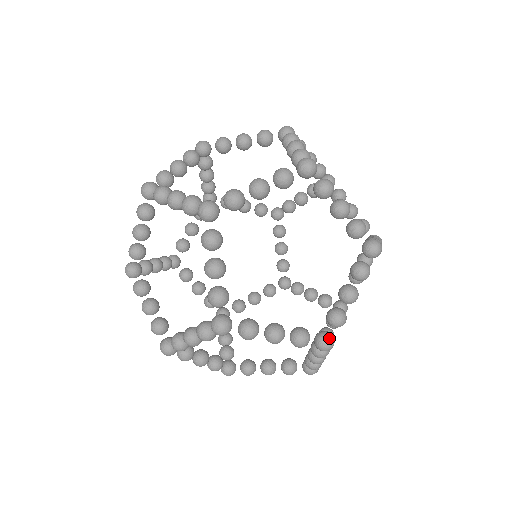
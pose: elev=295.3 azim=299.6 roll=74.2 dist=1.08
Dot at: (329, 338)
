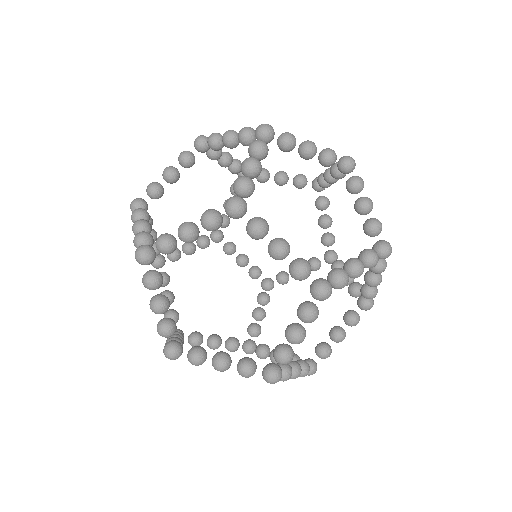
Dot at: (385, 242)
